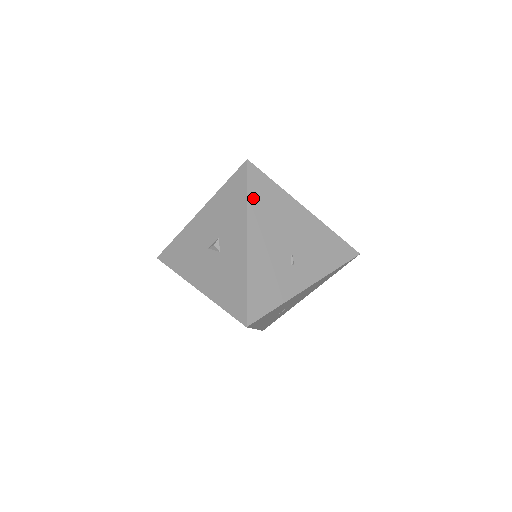
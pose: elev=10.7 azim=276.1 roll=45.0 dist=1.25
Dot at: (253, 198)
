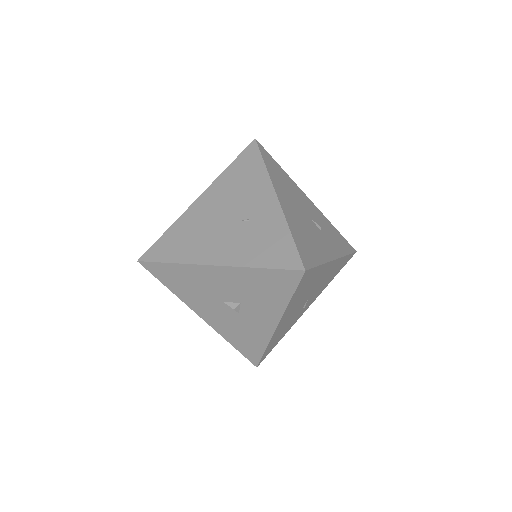
Dot at: (296, 295)
